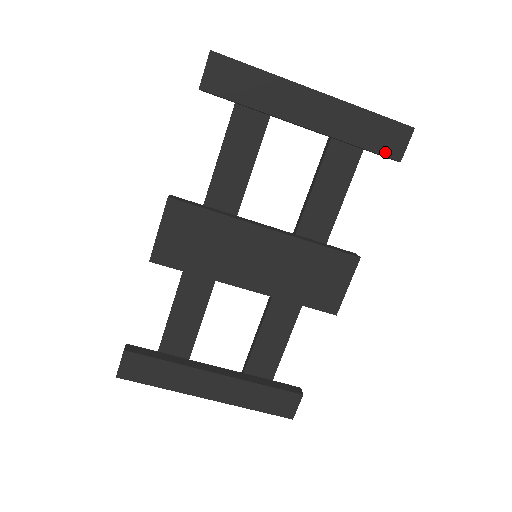
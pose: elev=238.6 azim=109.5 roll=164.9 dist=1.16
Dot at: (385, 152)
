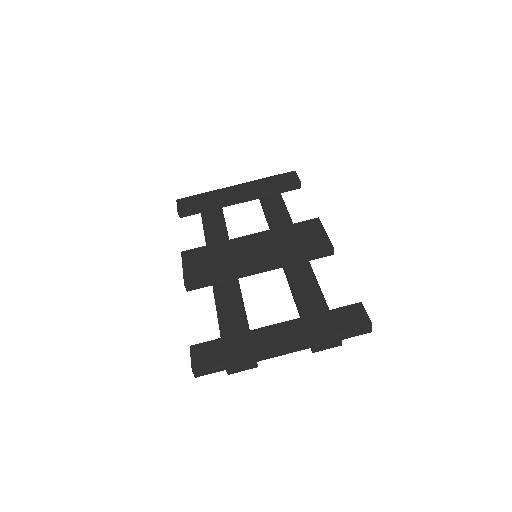
Dot at: (289, 182)
